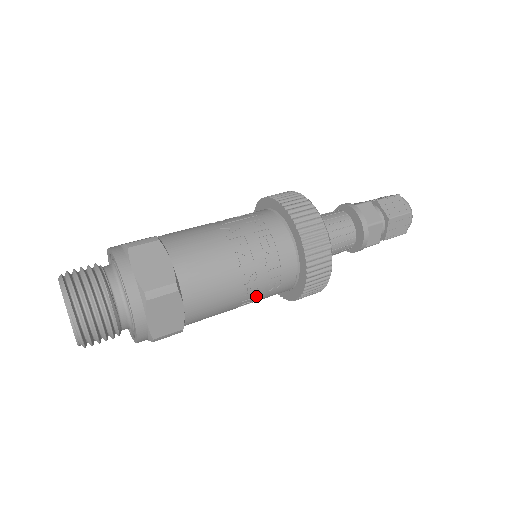
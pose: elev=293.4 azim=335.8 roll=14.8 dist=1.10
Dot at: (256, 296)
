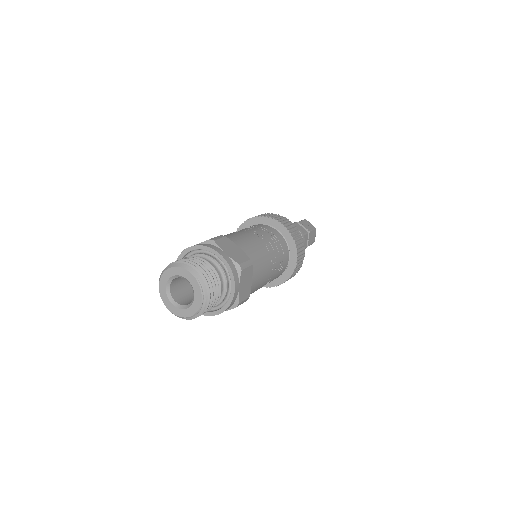
Dot at: (273, 276)
